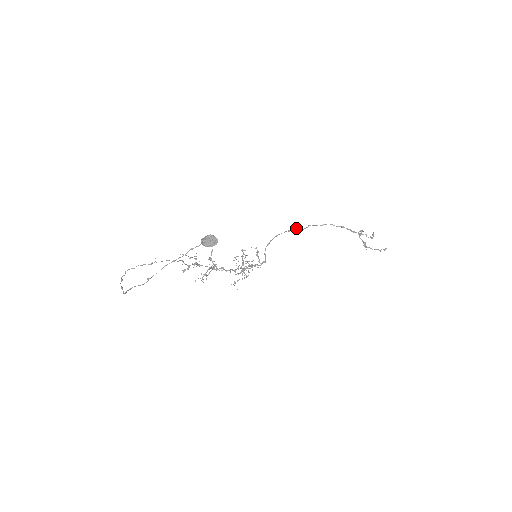
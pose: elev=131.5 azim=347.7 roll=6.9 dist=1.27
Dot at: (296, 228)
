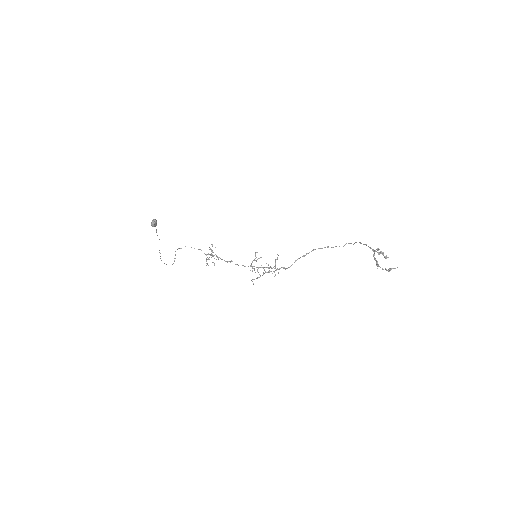
Dot at: occluded
